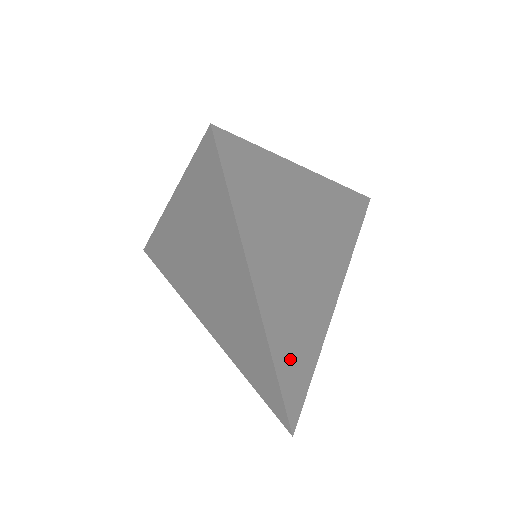
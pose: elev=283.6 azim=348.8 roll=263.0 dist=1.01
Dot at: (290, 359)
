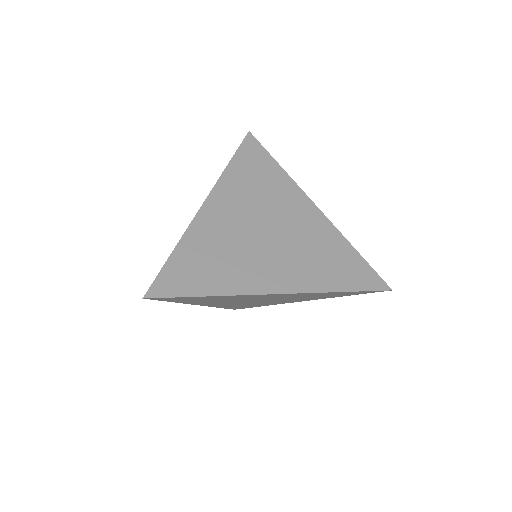
Dot at: (194, 256)
